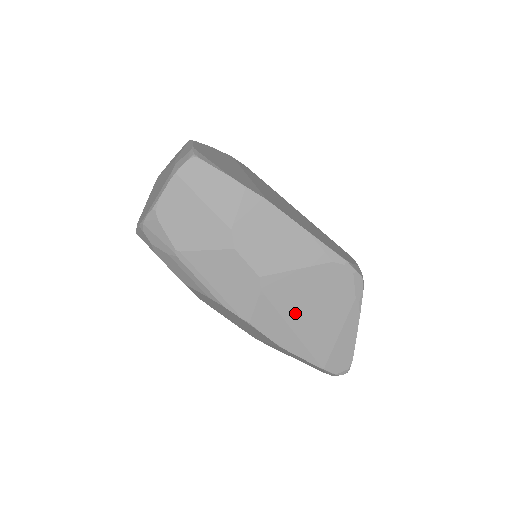
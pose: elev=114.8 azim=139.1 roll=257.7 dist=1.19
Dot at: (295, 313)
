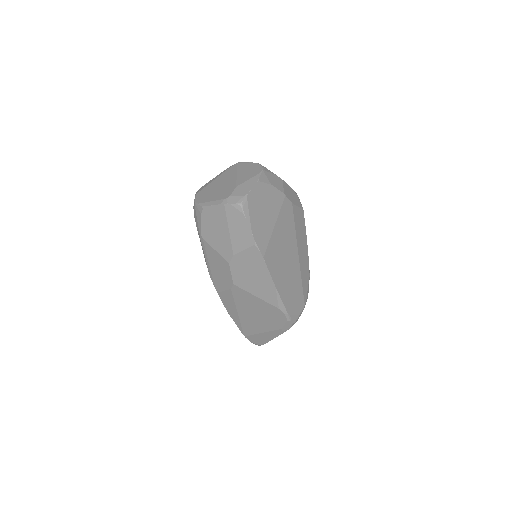
Dot at: (244, 309)
